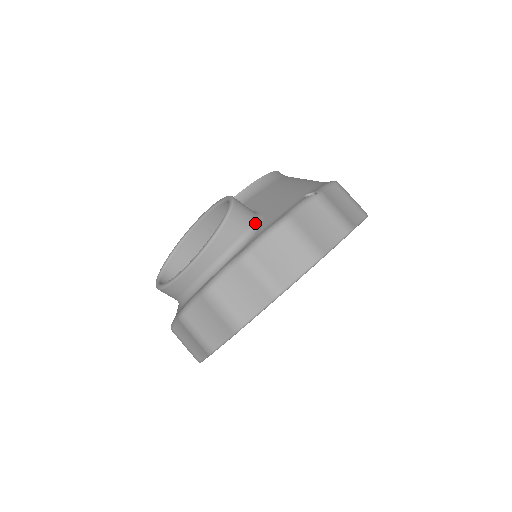
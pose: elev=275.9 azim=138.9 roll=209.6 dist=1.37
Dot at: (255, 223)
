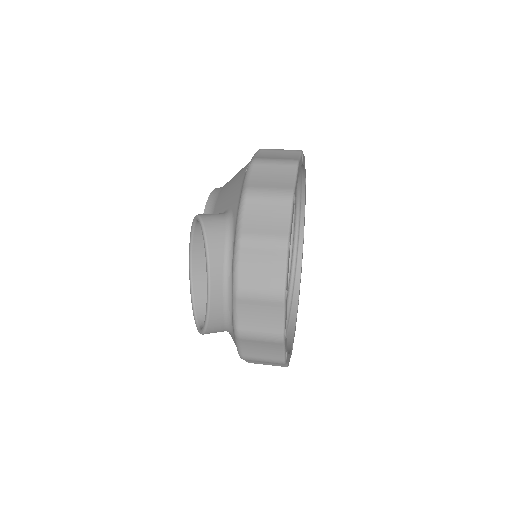
Dot at: (228, 217)
